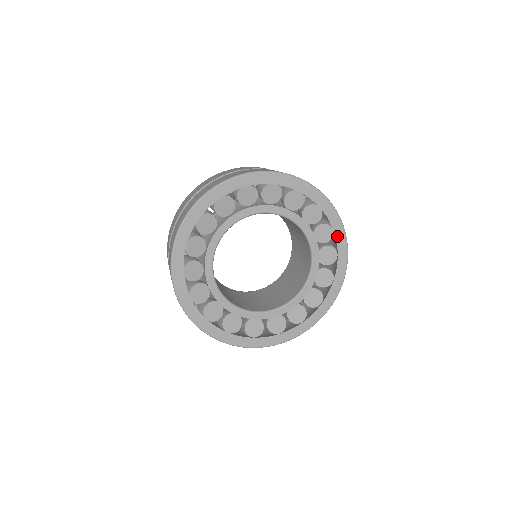
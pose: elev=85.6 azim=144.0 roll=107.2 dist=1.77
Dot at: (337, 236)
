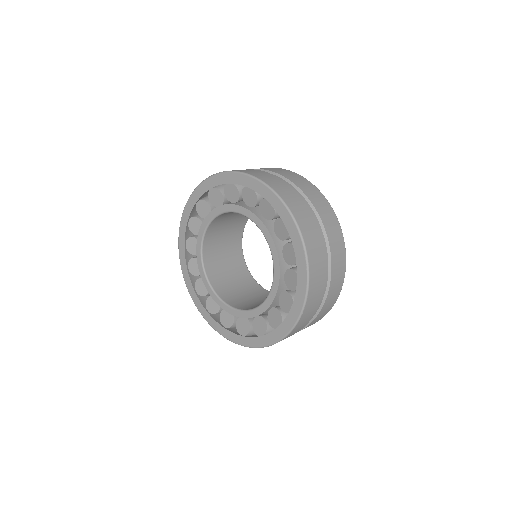
Dot at: (274, 206)
